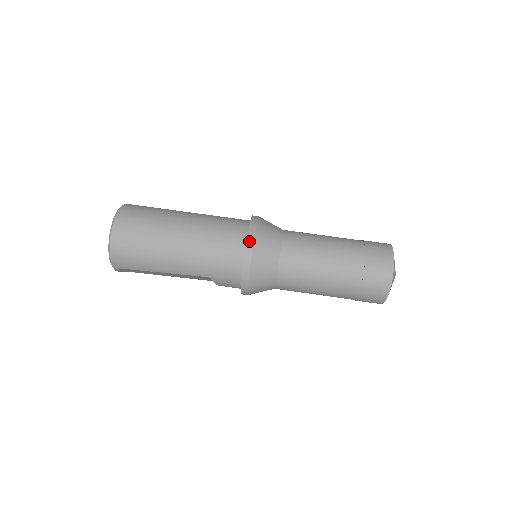
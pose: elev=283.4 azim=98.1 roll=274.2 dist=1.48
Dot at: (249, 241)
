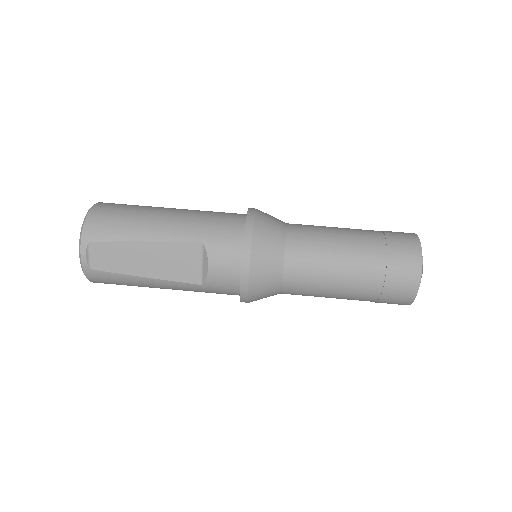
Dot at: (251, 208)
